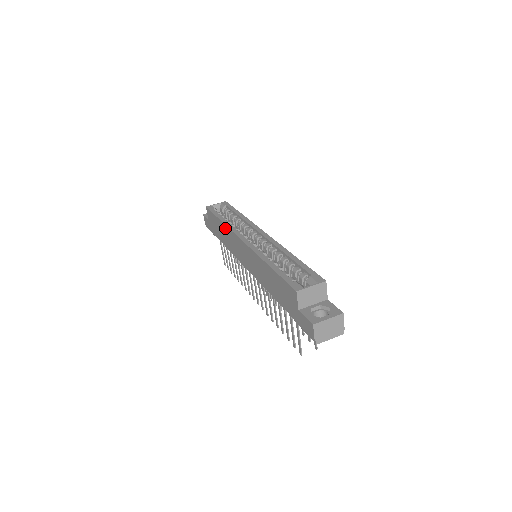
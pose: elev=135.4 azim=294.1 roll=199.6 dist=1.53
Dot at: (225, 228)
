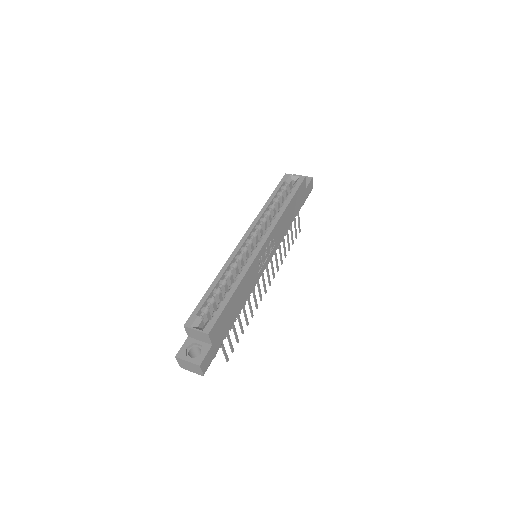
Dot at: occluded
